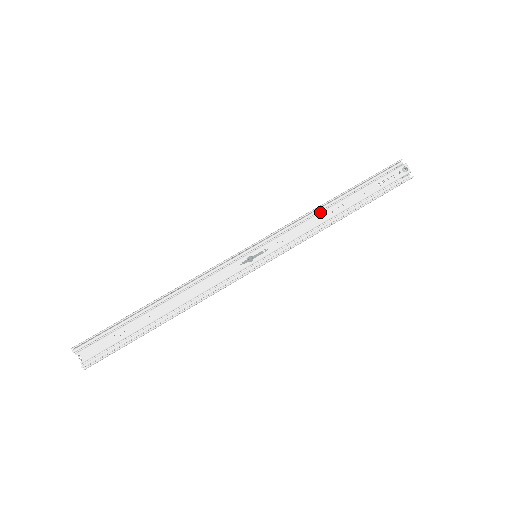
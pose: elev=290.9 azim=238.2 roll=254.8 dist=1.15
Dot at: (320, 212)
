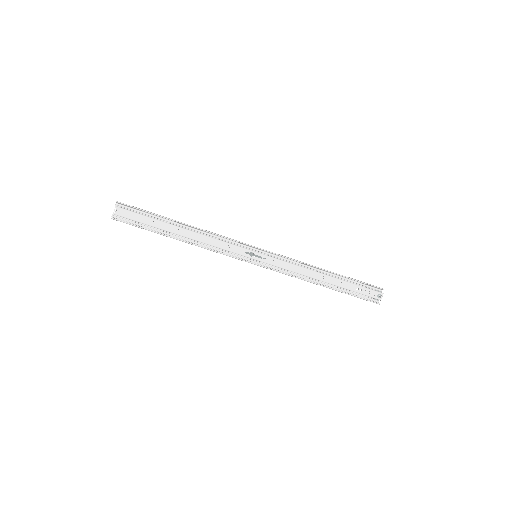
Dot at: (312, 270)
